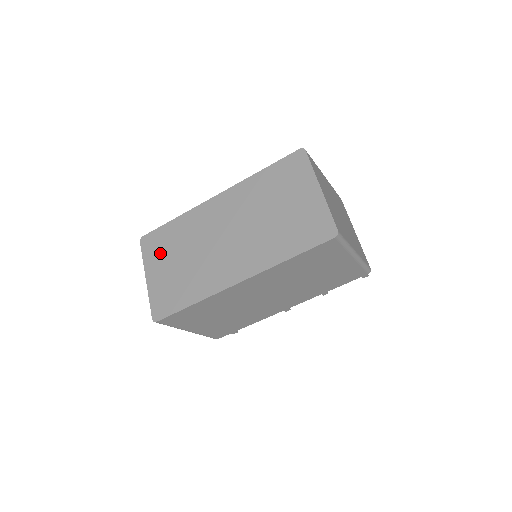
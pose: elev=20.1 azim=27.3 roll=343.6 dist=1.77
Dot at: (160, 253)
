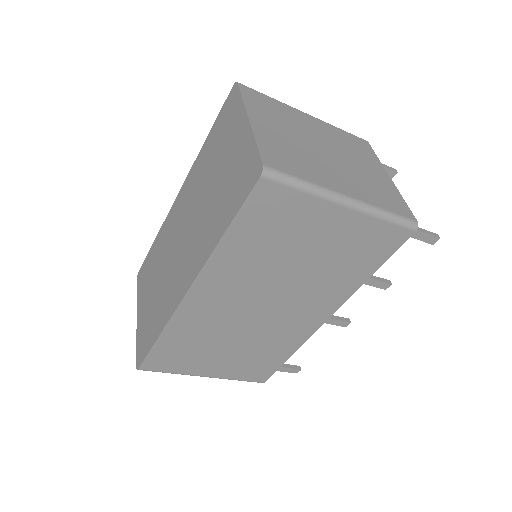
Dot at: (145, 284)
